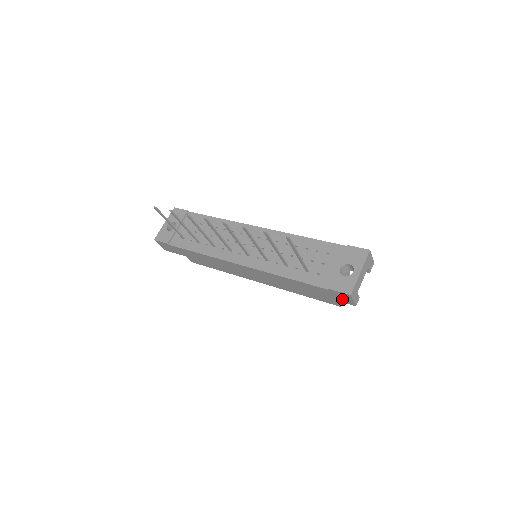
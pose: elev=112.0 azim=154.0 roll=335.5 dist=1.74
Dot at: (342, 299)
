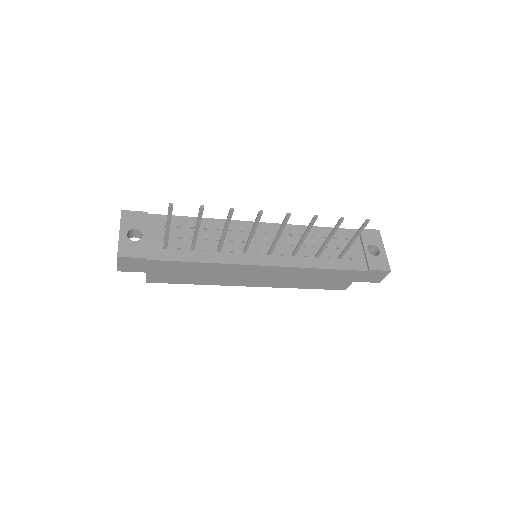
Dot at: (372, 278)
